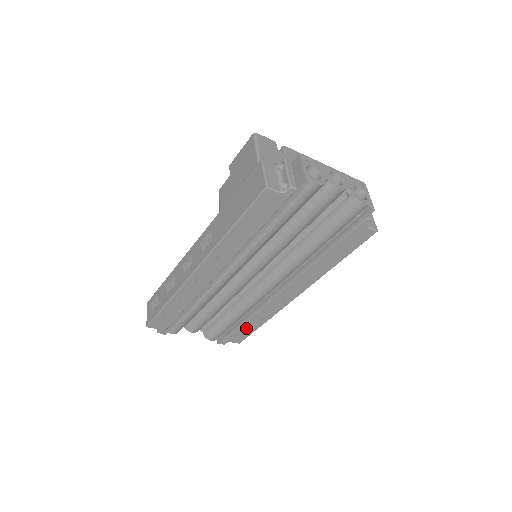
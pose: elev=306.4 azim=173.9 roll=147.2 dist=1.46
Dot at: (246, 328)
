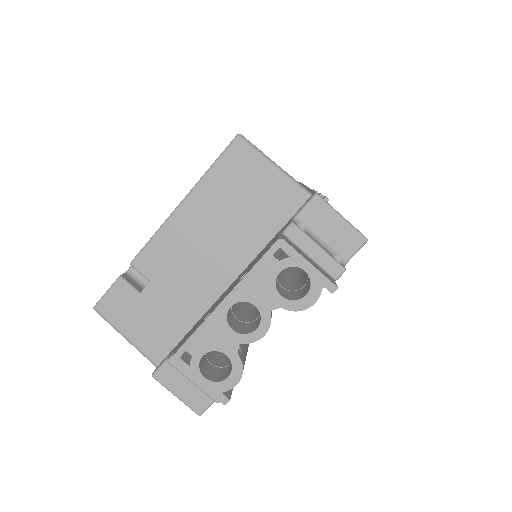
Dot at: occluded
